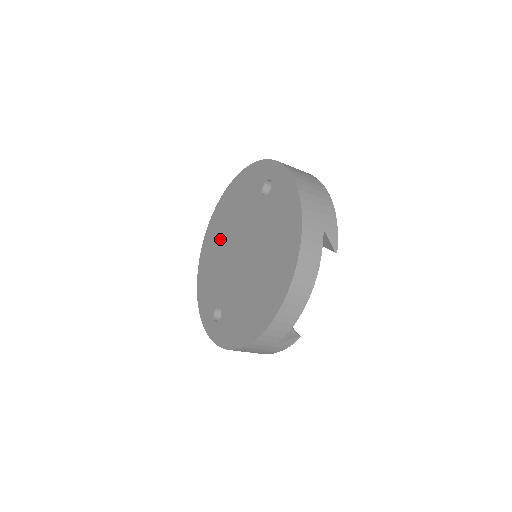
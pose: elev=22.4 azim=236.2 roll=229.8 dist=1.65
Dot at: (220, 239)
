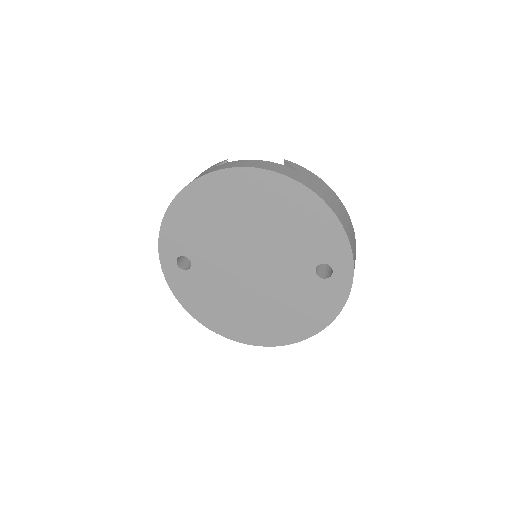
Dot at: (242, 214)
